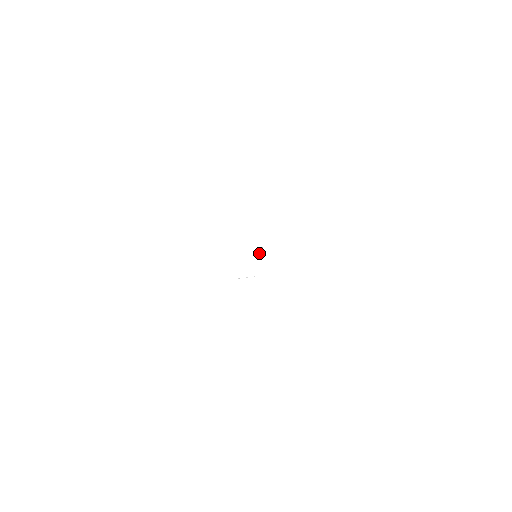
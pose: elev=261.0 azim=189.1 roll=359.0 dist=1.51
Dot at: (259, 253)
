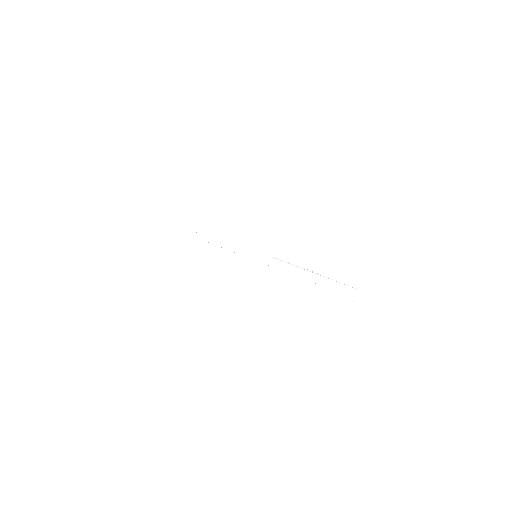
Dot at: occluded
